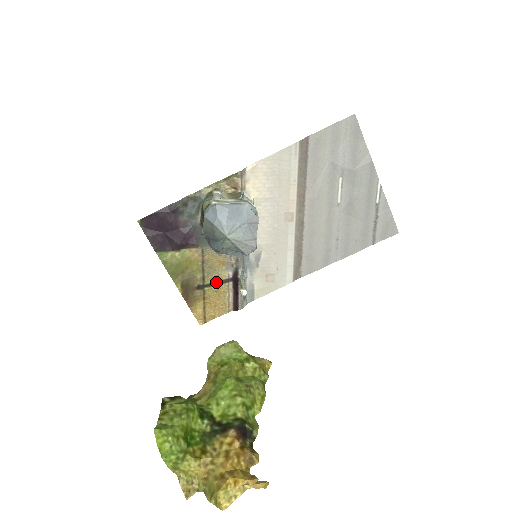
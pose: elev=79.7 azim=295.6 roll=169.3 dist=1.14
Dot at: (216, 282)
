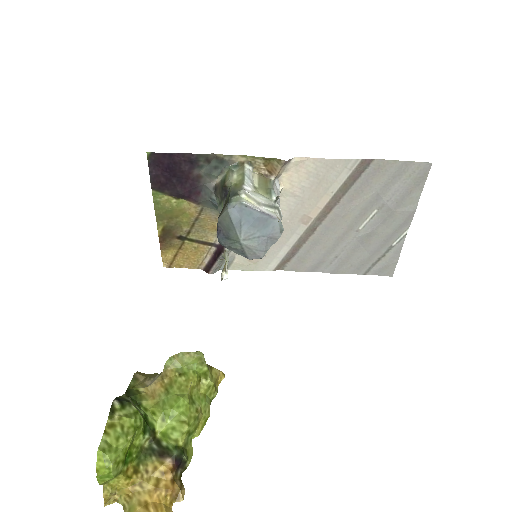
Dot at: (200, 241)
